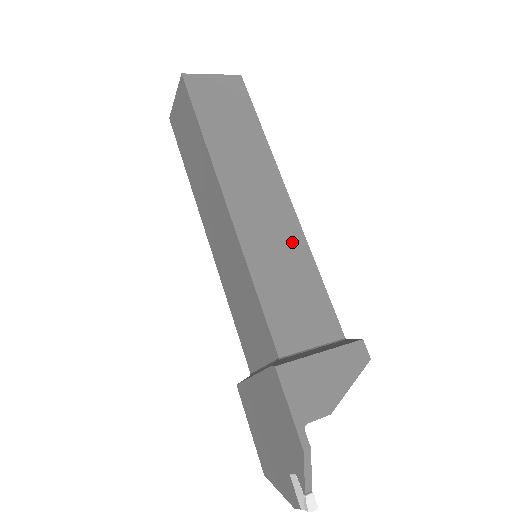
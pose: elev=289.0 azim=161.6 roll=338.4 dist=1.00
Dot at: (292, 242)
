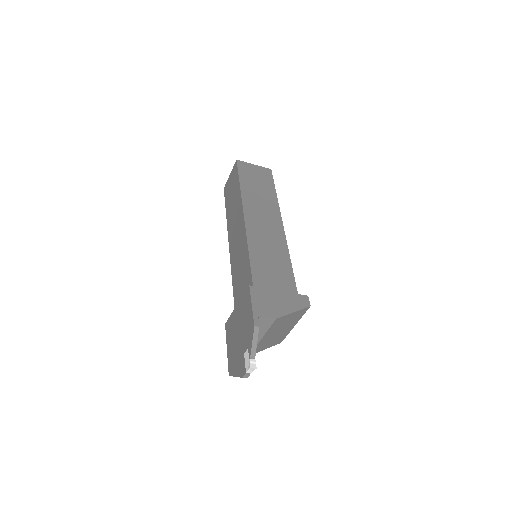
Dot at: (279, 248)
